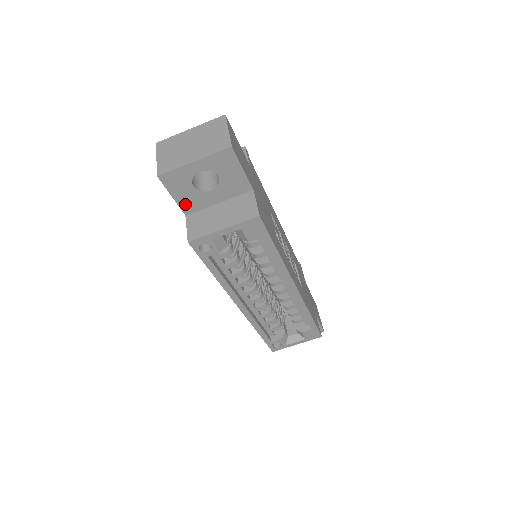
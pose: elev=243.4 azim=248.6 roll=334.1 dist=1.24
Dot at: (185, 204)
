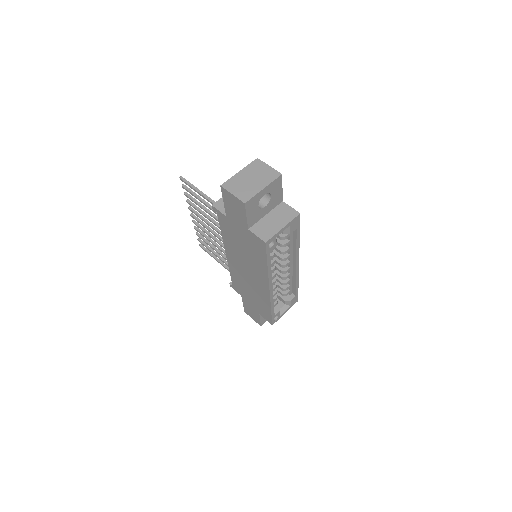
Dot at: (250, 221)
